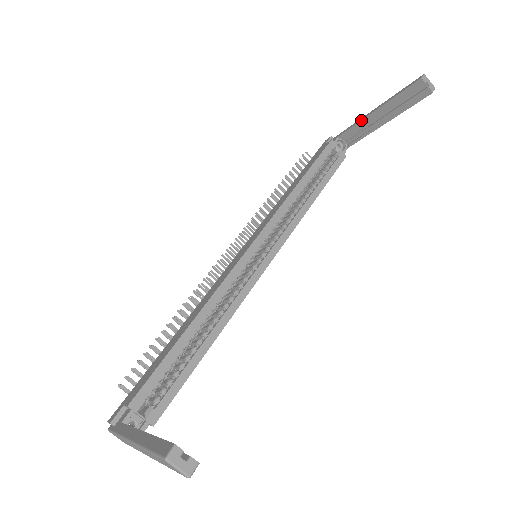
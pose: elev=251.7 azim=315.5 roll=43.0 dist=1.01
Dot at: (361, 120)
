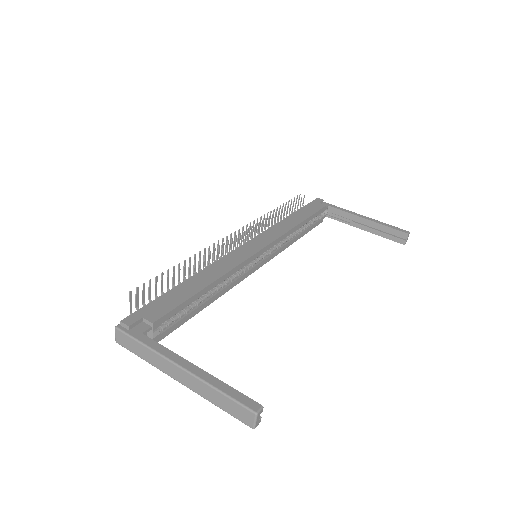
Dot at: (353, 214)
